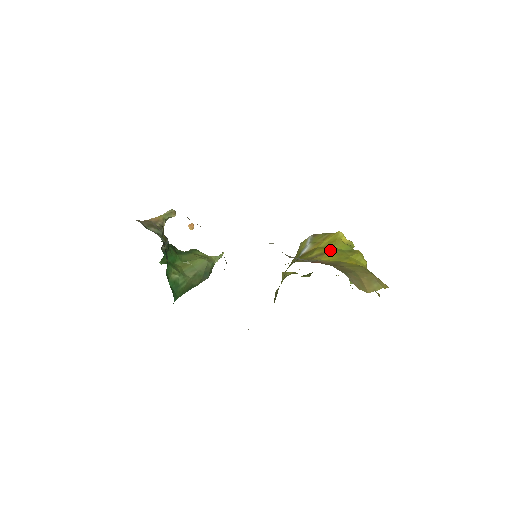
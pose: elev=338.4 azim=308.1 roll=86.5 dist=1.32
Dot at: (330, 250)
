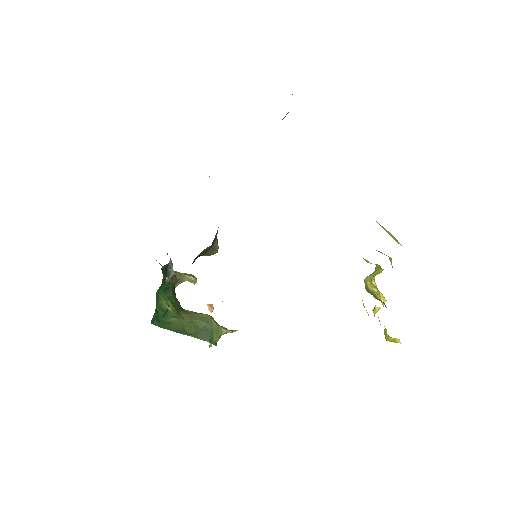
Dot at: occluded
